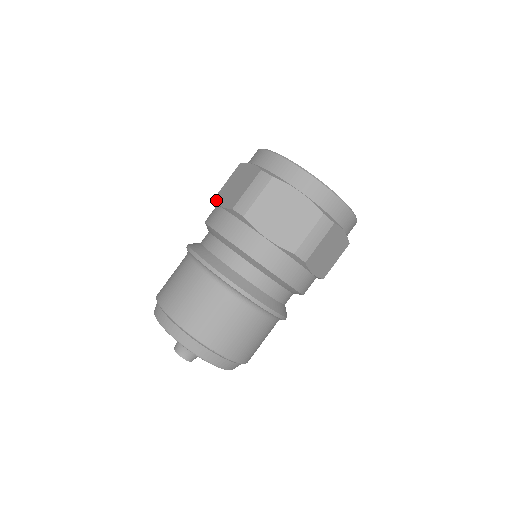
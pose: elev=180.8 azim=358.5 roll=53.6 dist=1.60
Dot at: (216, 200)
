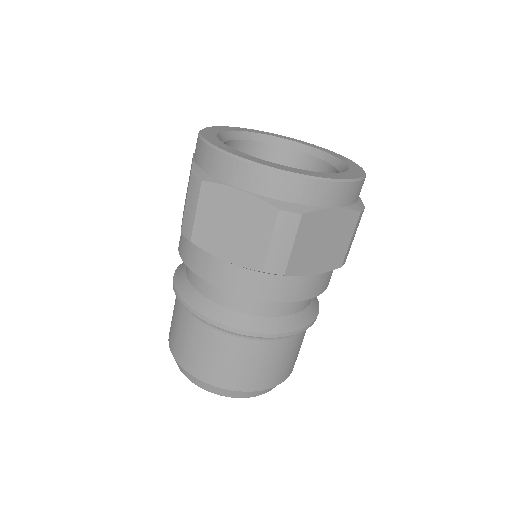
Dot at: (201, 247)
